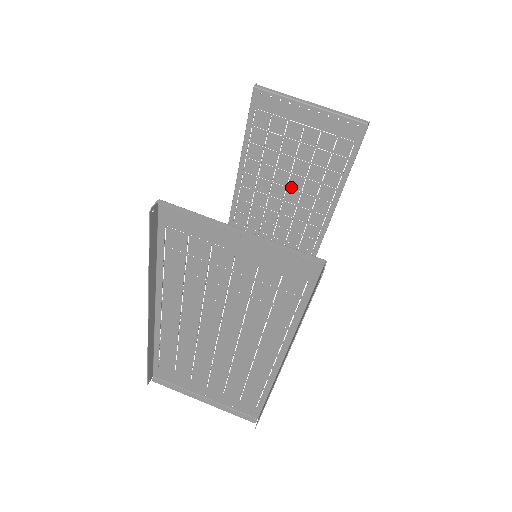
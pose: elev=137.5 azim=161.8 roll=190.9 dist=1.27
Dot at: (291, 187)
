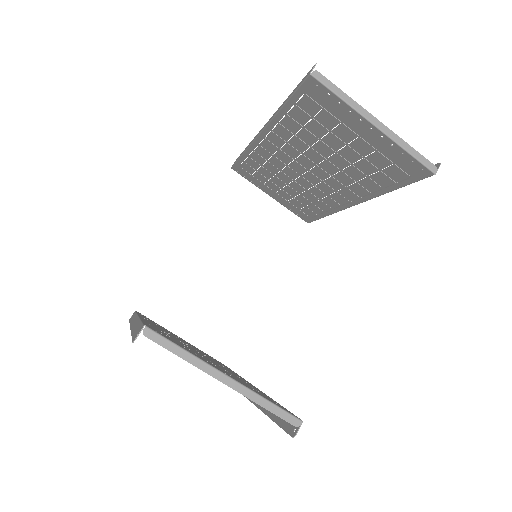
Dot at: (322, 167)
